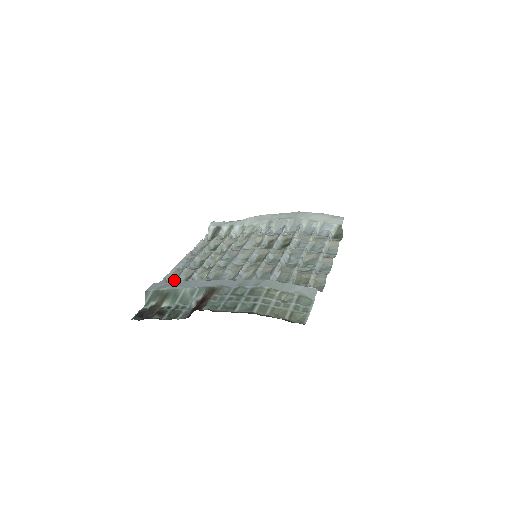
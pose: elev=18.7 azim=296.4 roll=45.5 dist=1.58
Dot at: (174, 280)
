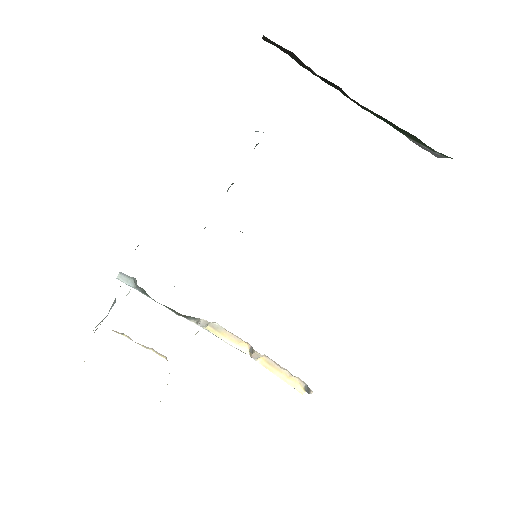
Dot at: occluded
